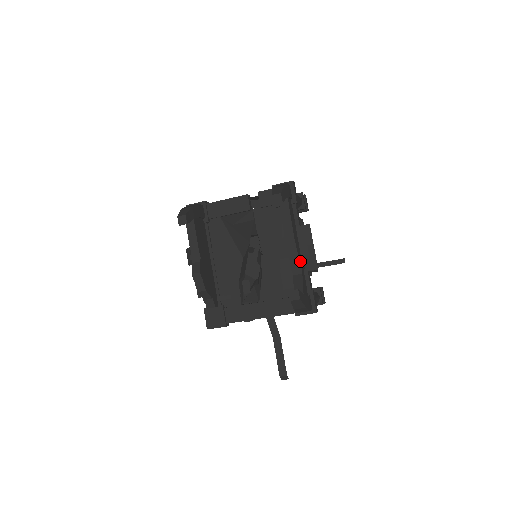
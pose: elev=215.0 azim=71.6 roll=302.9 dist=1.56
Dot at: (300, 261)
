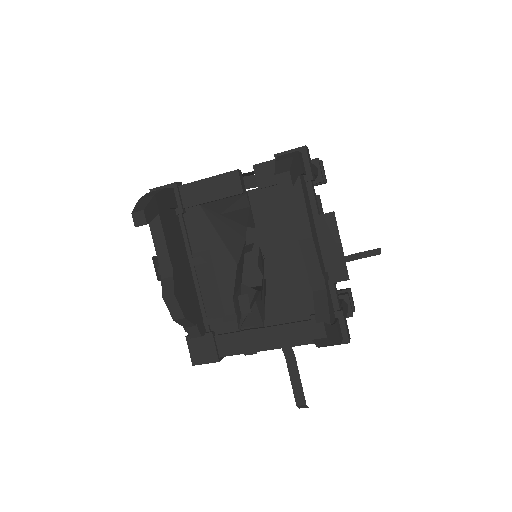
Dot at: (322, 270)
